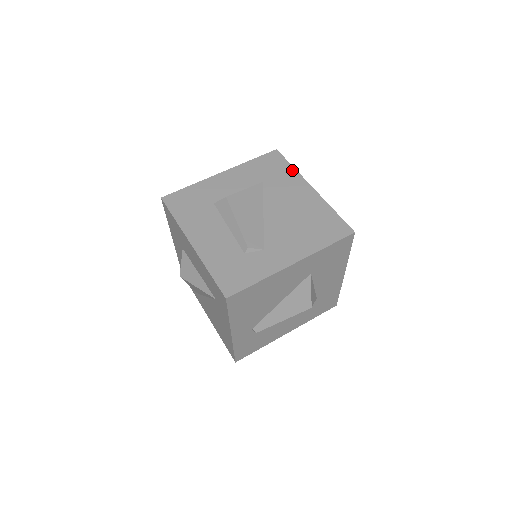
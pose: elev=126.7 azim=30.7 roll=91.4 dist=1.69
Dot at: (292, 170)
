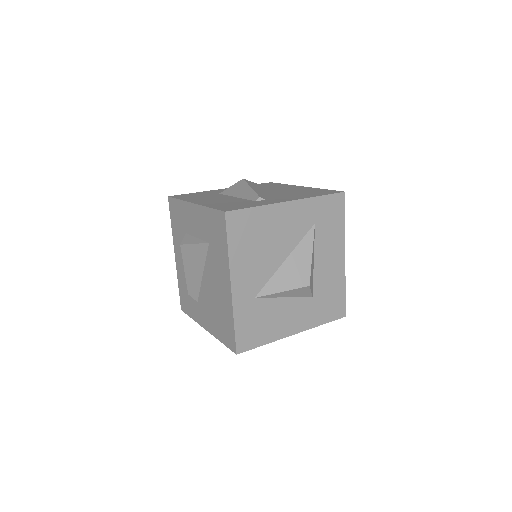
Dot at: (226, 252)
